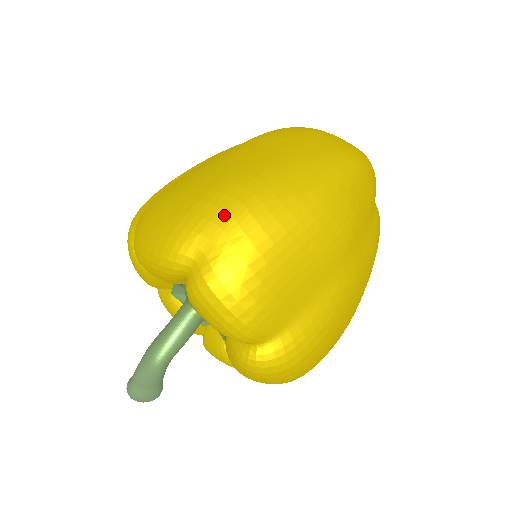
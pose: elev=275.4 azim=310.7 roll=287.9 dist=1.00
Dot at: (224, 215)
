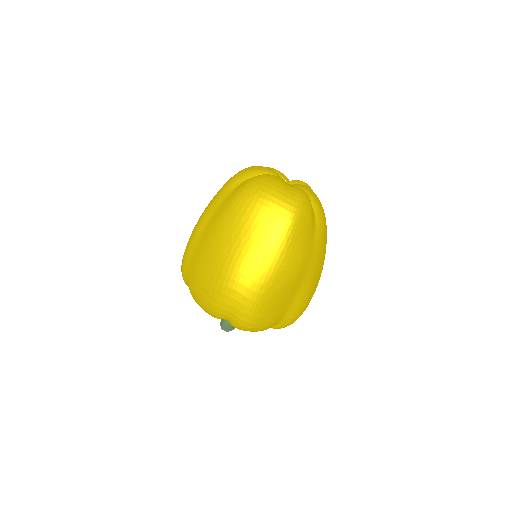
Dot at: (232, 300)
